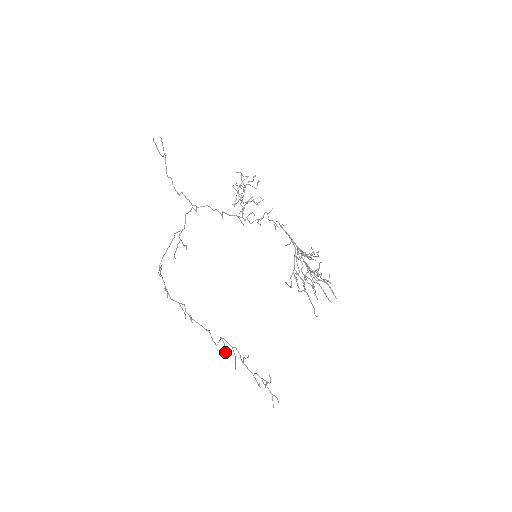
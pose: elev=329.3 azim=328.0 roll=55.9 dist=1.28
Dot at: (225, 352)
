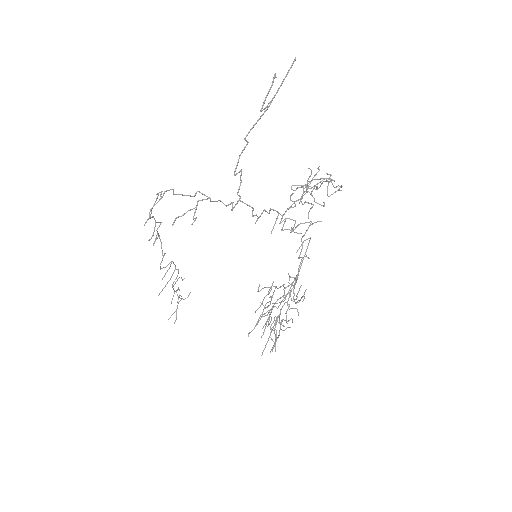
Dot at: (162, 279)
